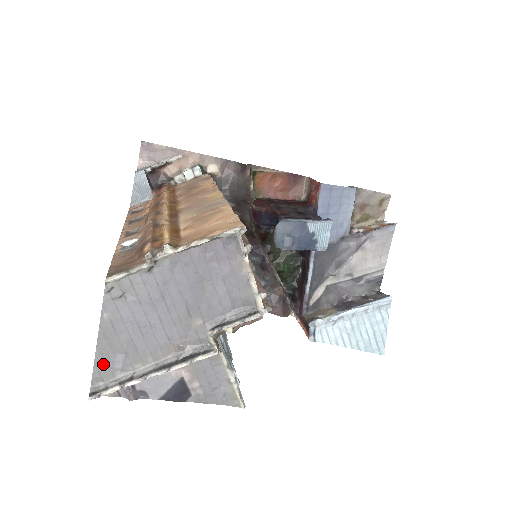
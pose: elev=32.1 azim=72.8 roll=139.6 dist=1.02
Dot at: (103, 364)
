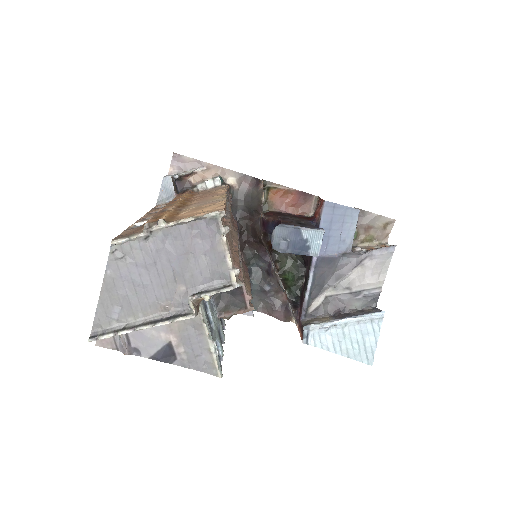
Dot at: (103, 313)
